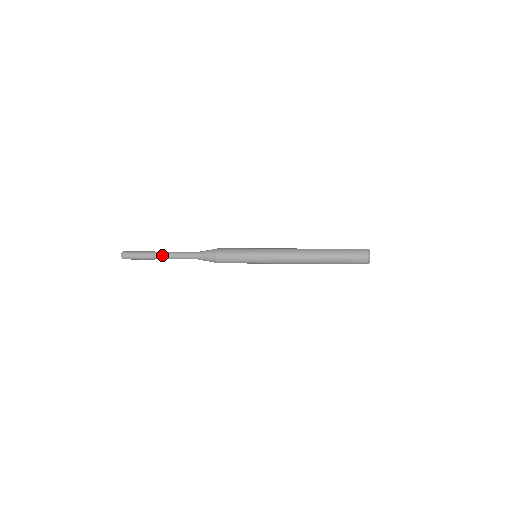
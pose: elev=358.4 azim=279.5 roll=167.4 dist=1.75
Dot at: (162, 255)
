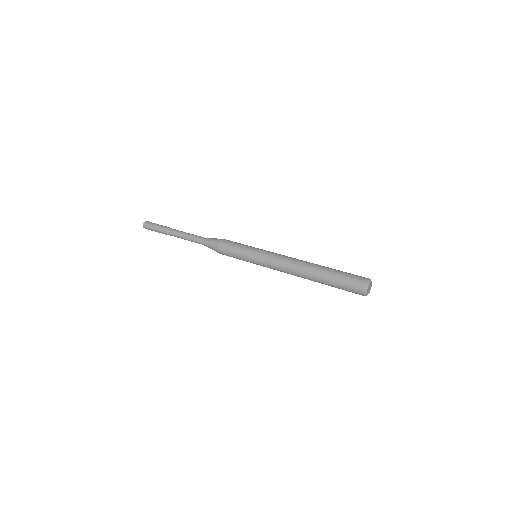
Dot at: (174, 233)
